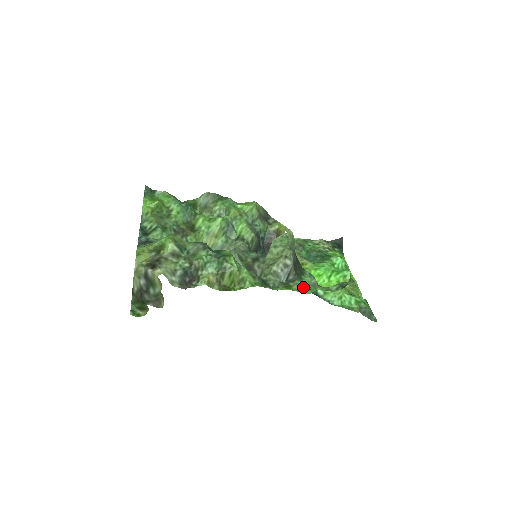
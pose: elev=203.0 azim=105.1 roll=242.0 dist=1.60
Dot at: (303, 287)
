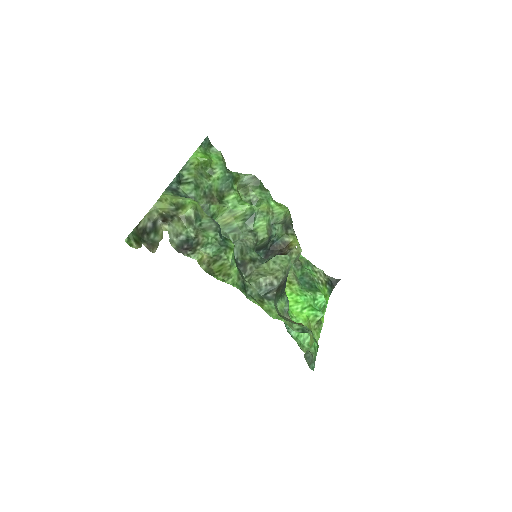
Dot at: (273, 310)
